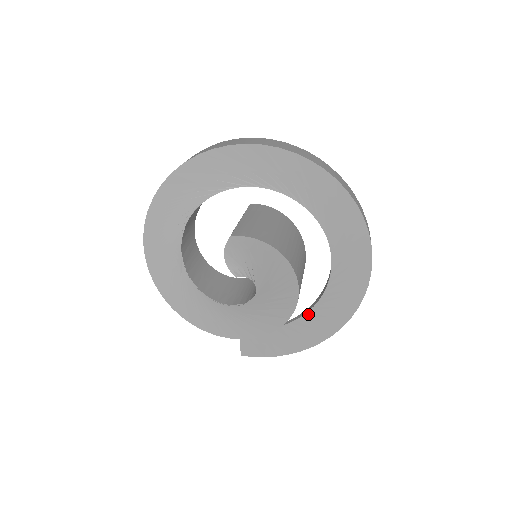
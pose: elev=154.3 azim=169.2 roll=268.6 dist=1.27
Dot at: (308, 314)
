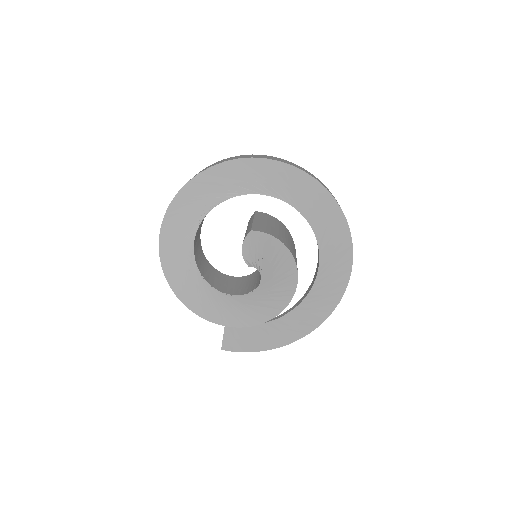
Dot at: (290, 313)
